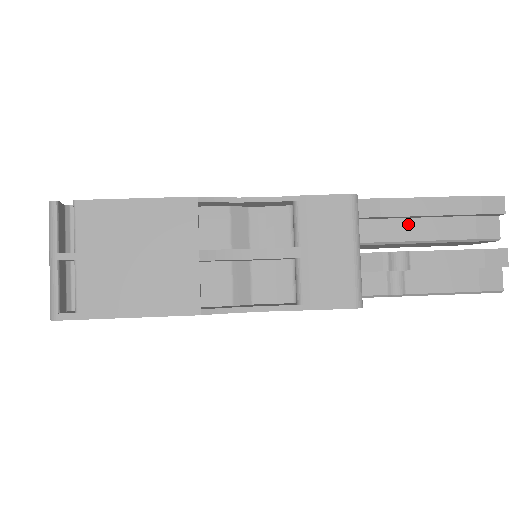
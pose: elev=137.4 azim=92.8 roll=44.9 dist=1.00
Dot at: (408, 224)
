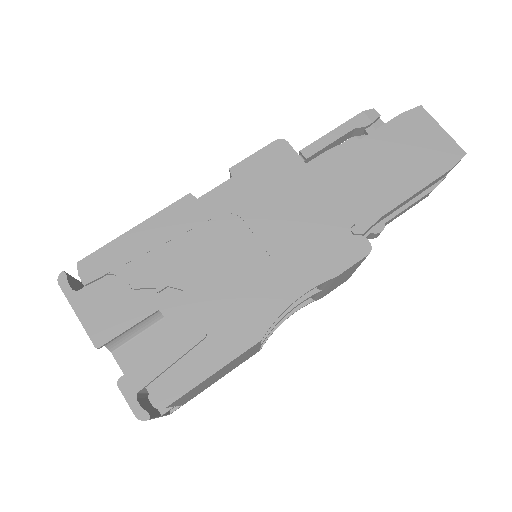
Dot at: occluded
